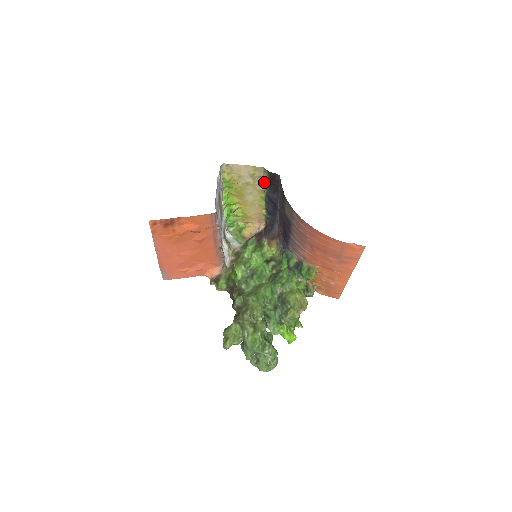
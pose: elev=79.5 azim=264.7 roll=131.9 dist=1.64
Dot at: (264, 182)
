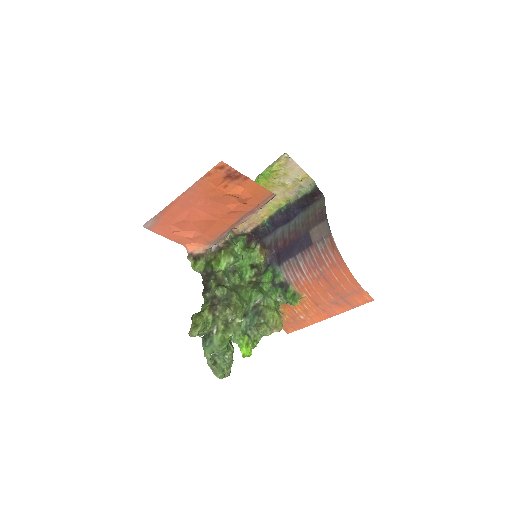
Dot at: (300, 193)
